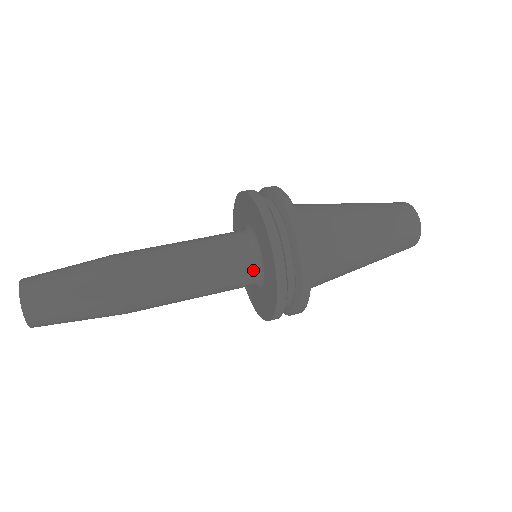
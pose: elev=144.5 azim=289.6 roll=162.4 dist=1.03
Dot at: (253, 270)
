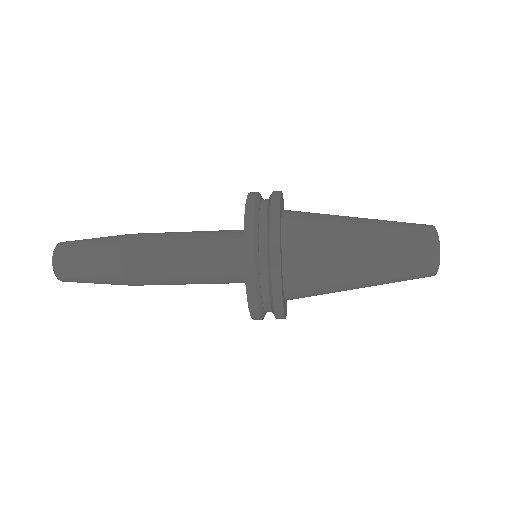
Dot at: (241, 235)
